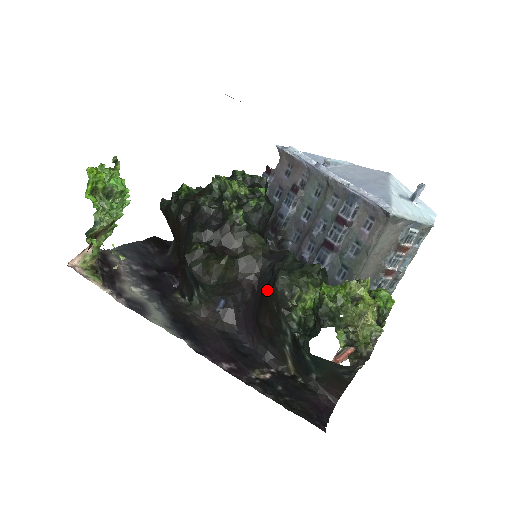
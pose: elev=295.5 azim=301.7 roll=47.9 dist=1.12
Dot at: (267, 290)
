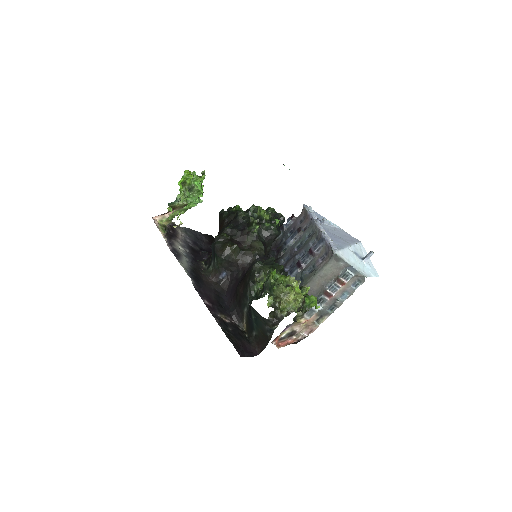
Dot at: (249, 271)
